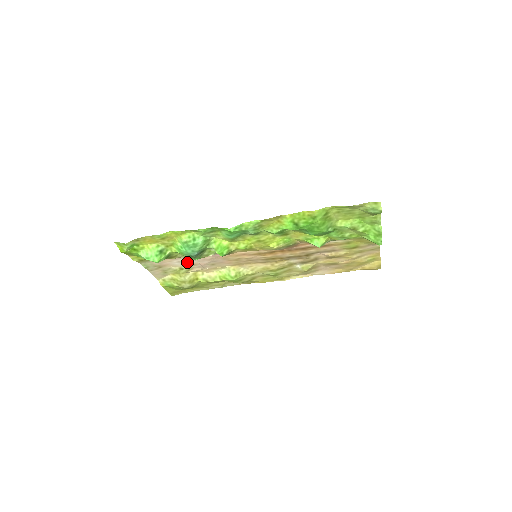
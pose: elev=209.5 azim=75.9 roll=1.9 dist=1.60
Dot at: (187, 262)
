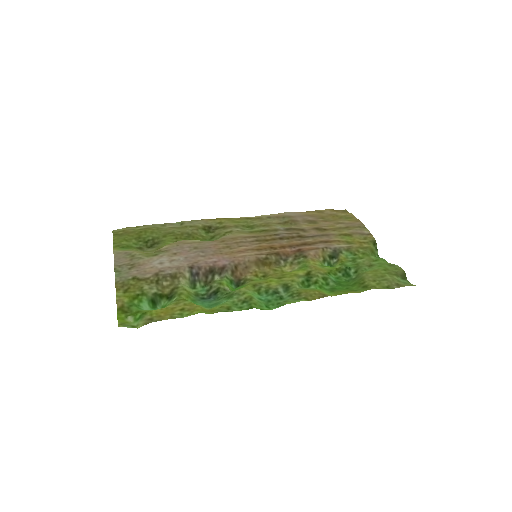
Dot at: (170, 259)
